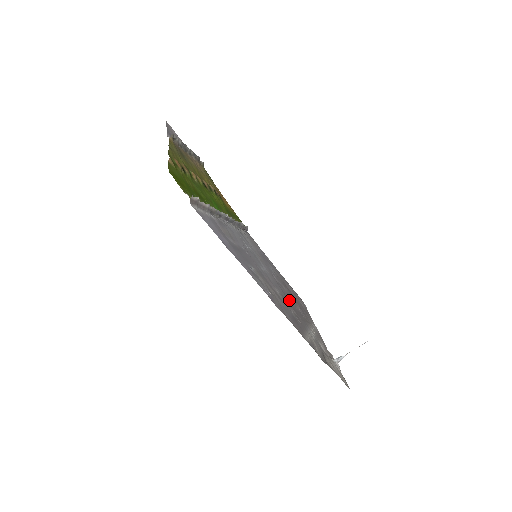
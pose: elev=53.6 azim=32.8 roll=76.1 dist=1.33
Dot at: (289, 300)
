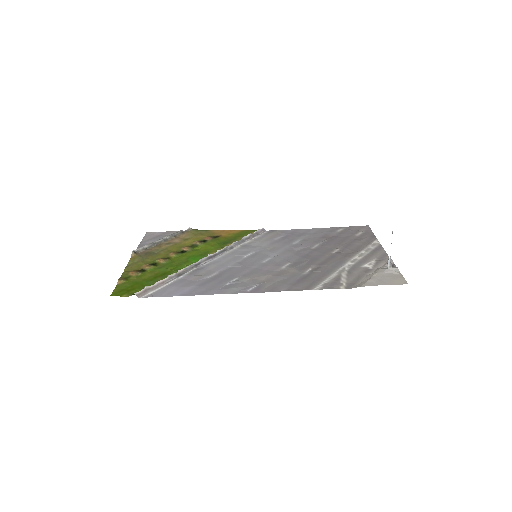
Dot at: (314, 256)
